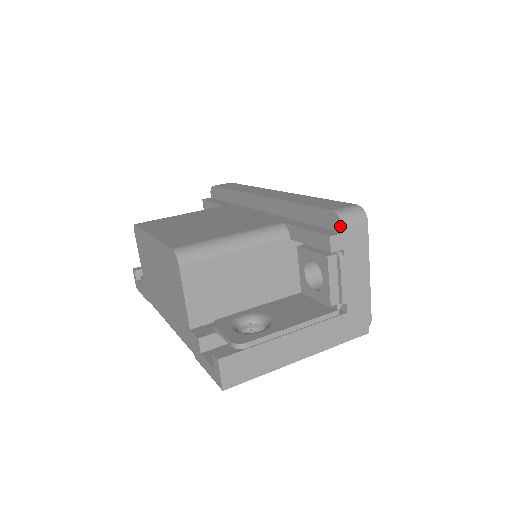
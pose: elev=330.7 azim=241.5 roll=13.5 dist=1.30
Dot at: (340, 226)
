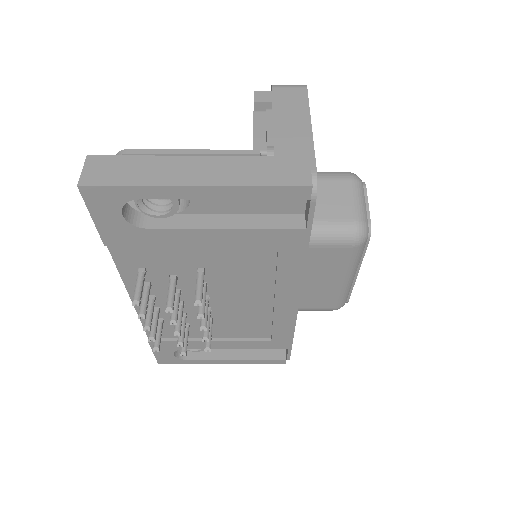
Dot at: (271, 90)
